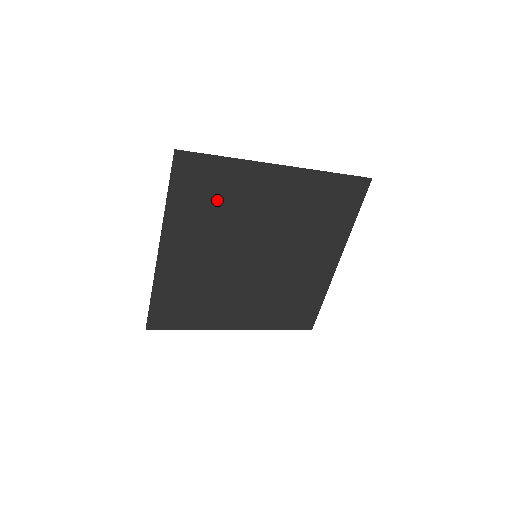
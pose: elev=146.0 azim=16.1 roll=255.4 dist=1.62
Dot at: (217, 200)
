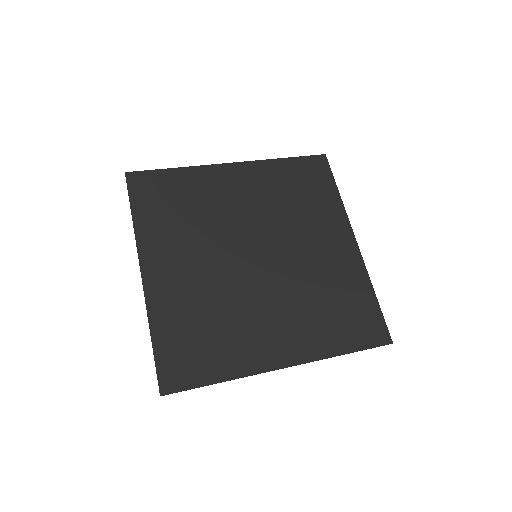
Dot at: (184, 207)
